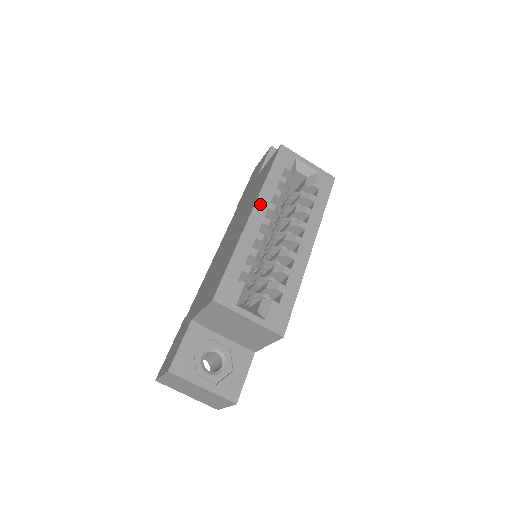
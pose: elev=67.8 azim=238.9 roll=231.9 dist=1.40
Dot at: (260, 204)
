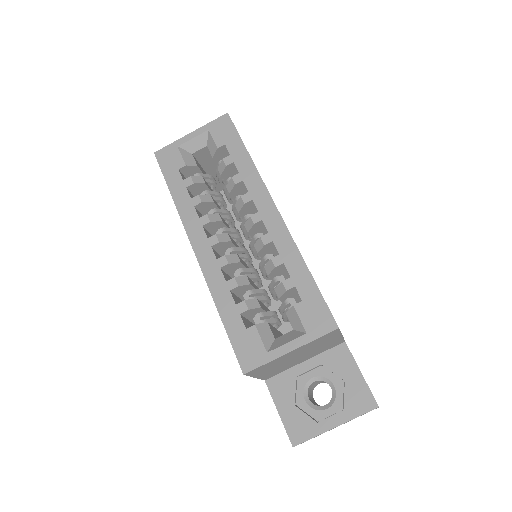
Dot at: (193, 233)
